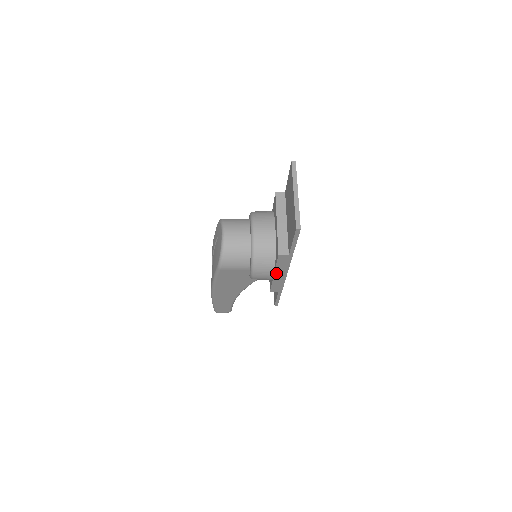
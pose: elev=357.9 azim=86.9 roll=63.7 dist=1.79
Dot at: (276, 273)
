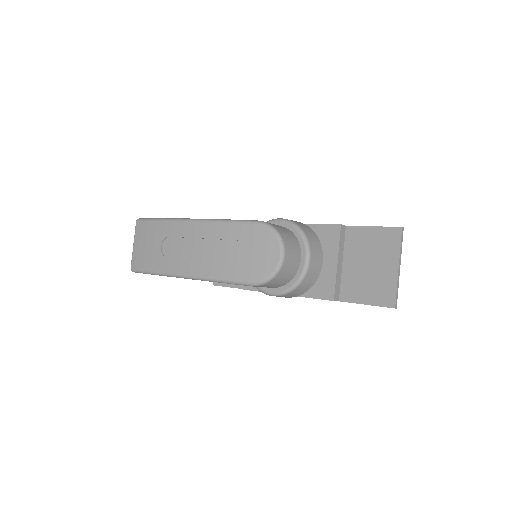
Dot at: occluded
